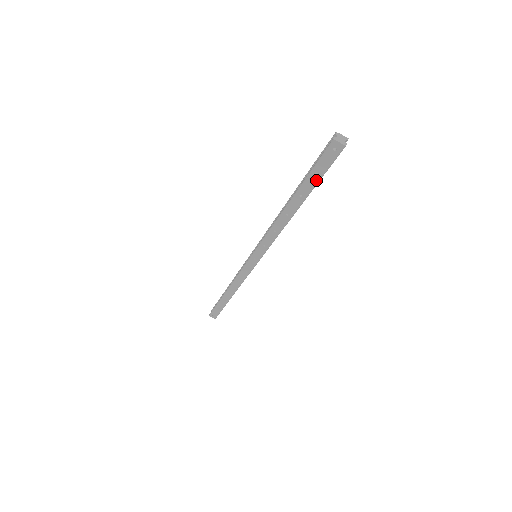
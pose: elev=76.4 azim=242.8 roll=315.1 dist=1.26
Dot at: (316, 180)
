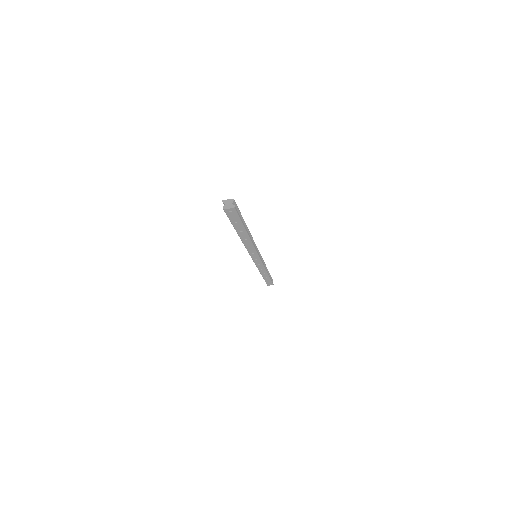
Dot at: (240, 224)
